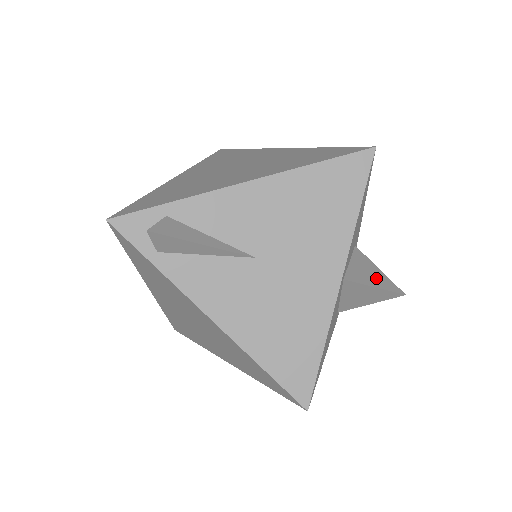
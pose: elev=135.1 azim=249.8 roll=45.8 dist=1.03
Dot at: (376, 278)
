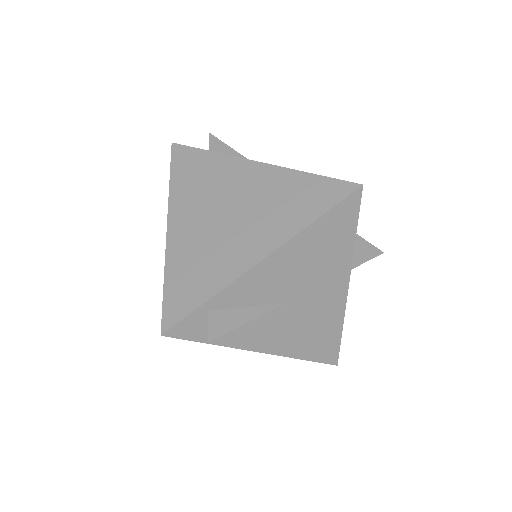
Dot at: (361, 250)
